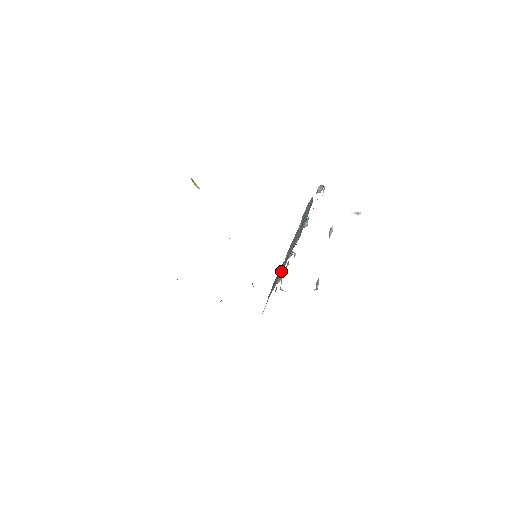
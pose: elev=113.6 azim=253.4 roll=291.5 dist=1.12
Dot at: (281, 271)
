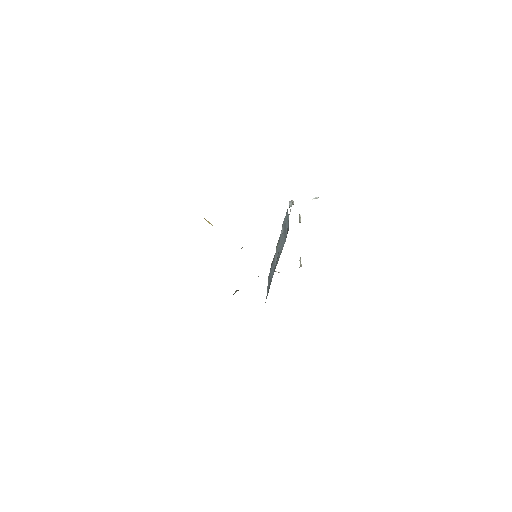
Dot at: occluded
